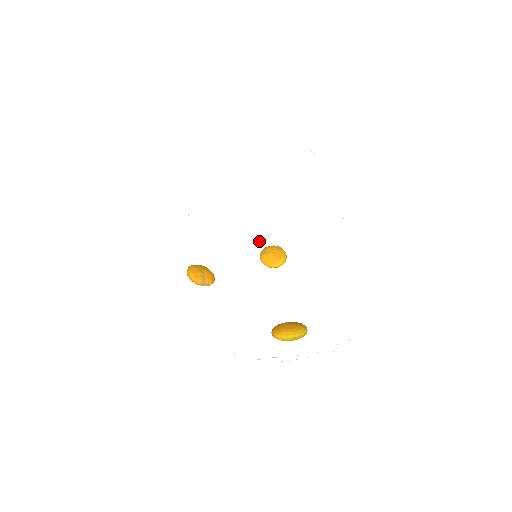
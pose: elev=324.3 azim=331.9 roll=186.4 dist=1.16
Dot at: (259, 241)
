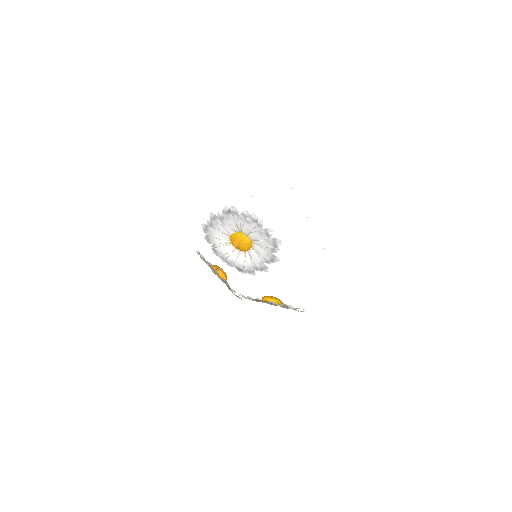
Dot at: occluded
